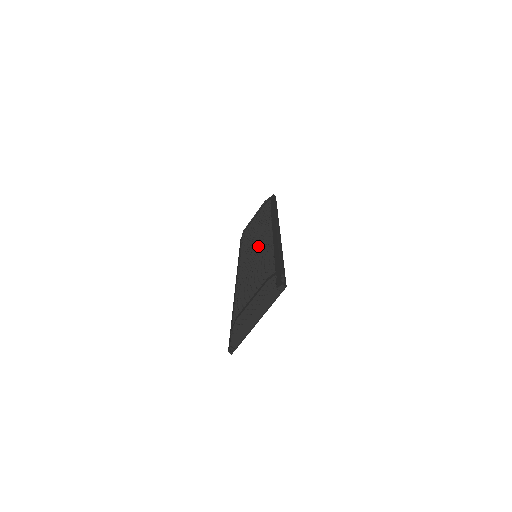
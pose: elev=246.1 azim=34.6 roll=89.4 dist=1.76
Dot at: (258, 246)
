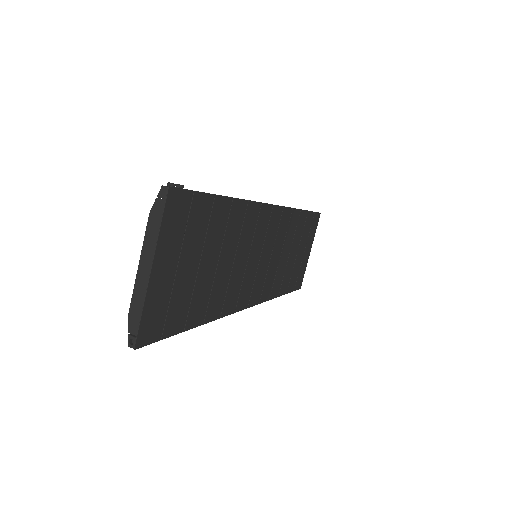
Dot at: occluded
